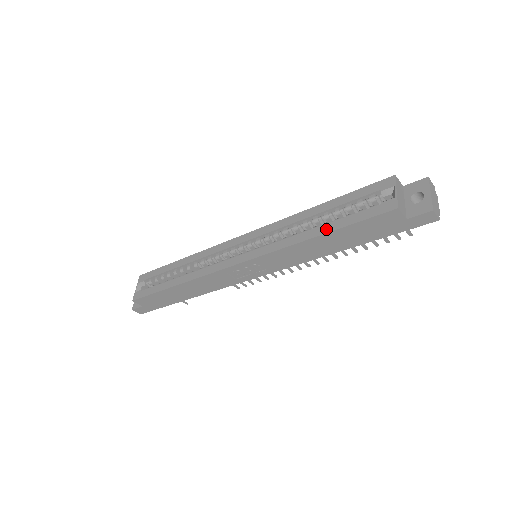
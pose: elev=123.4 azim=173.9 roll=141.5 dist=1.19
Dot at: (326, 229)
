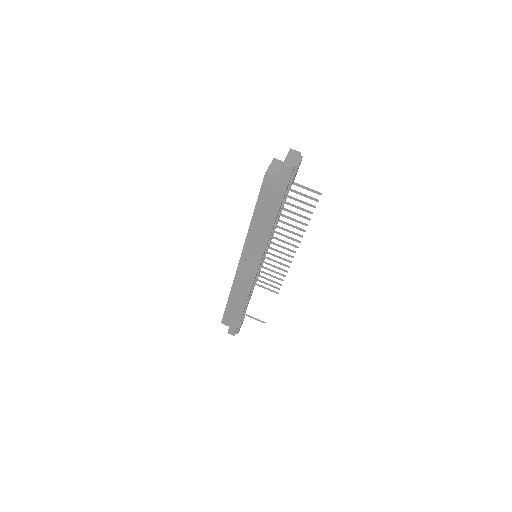
Dot at: (254, 211)
